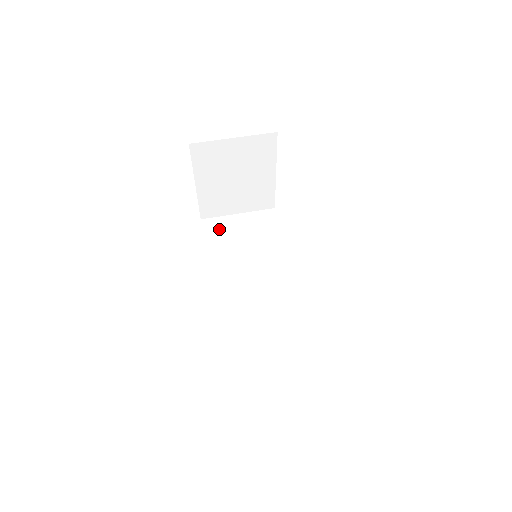
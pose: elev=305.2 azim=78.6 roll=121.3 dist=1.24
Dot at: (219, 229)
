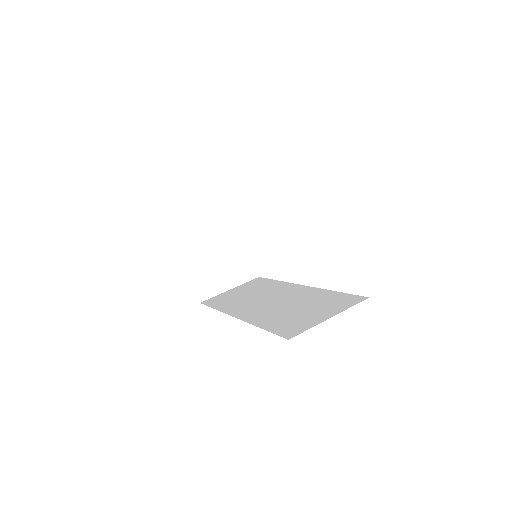
Dot at: (219, 299)
